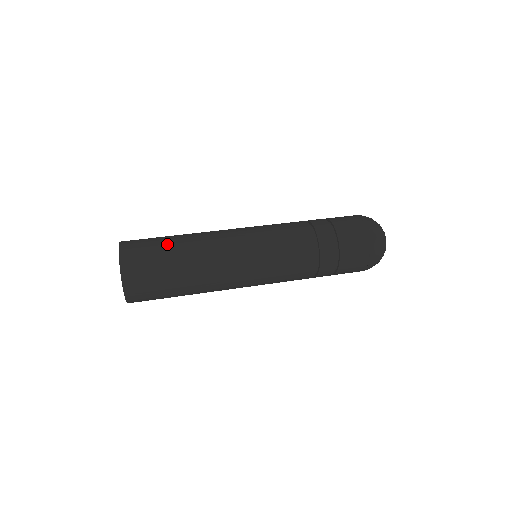
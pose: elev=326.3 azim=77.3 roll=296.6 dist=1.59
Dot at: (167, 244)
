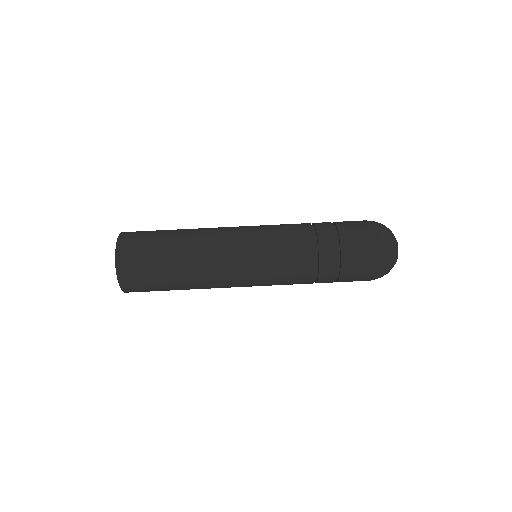
Dot at: (165, 280)
